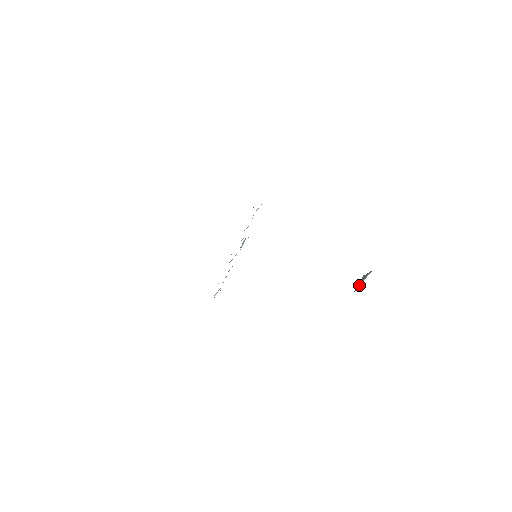
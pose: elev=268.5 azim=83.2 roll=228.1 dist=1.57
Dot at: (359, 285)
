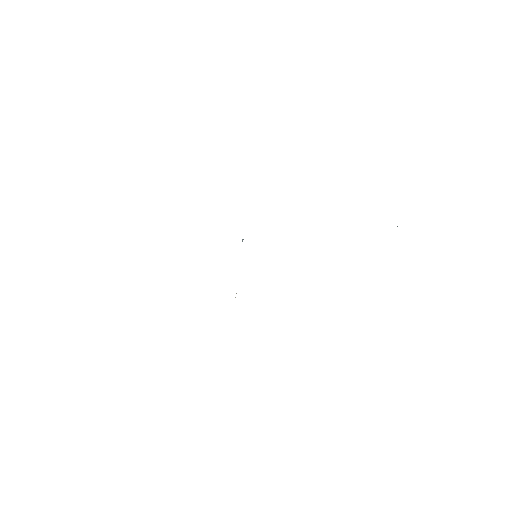
Dot at: occluded
